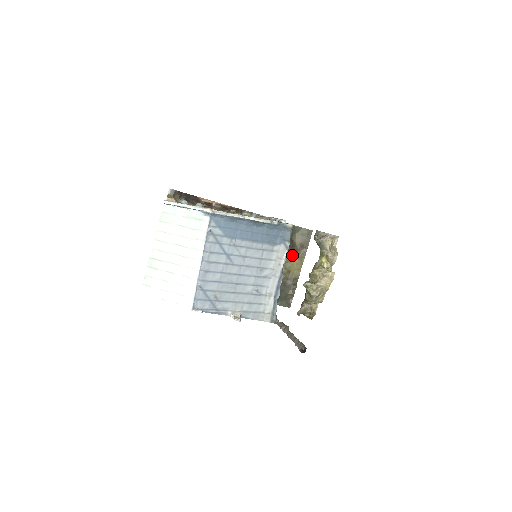
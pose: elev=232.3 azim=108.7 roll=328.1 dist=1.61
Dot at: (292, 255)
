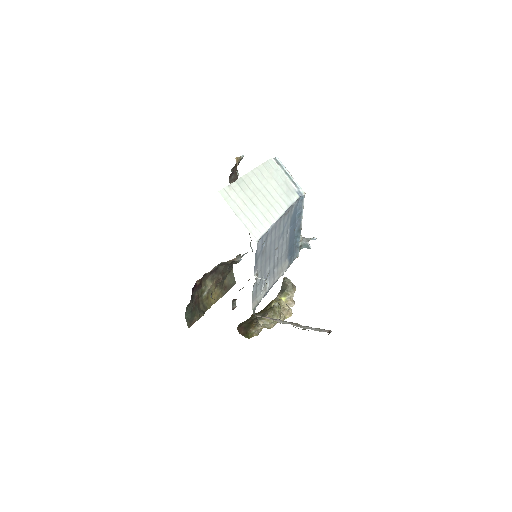
Dot at: (217, 288)
